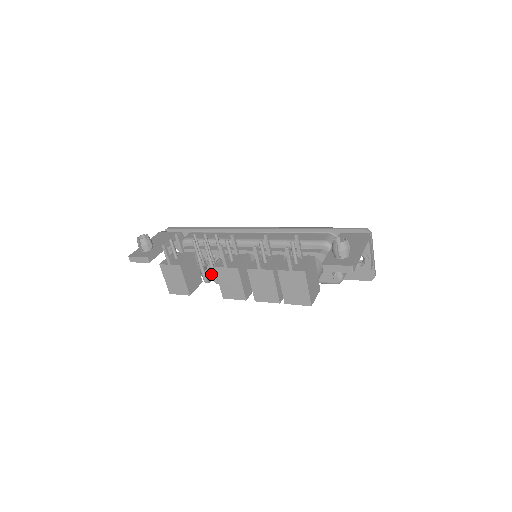
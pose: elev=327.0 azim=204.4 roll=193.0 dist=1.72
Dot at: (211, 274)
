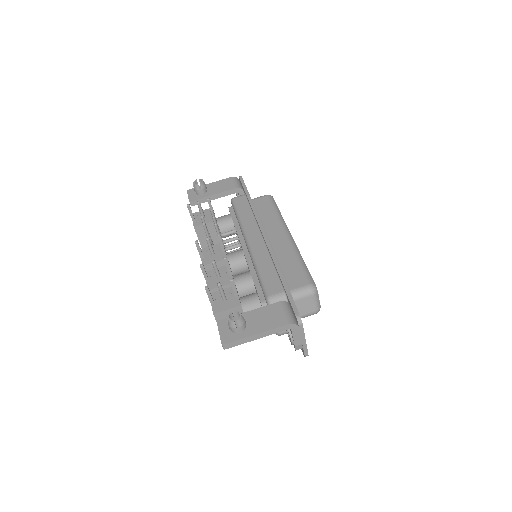
Dot at: occluded
